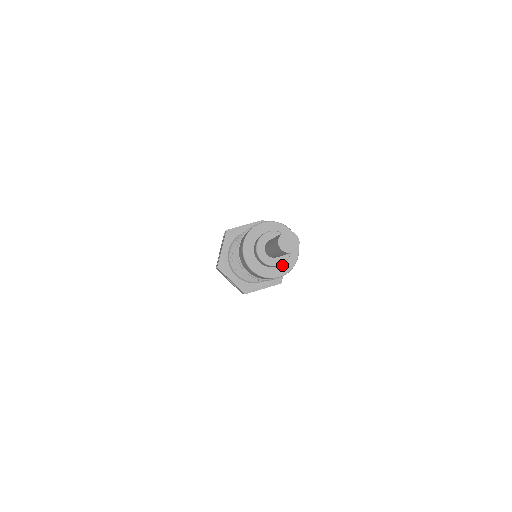
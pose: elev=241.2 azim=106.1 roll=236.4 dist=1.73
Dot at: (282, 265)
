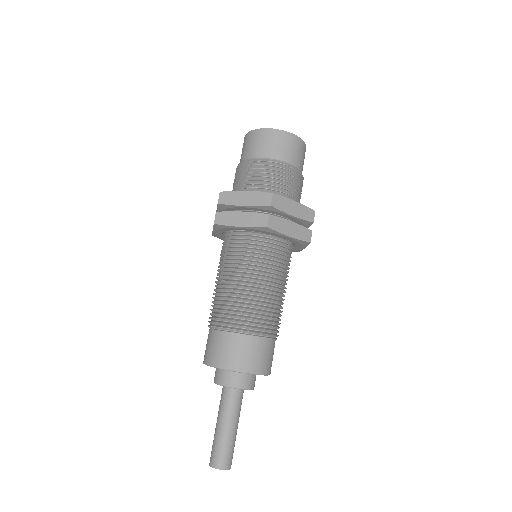
Dot at: occluded
